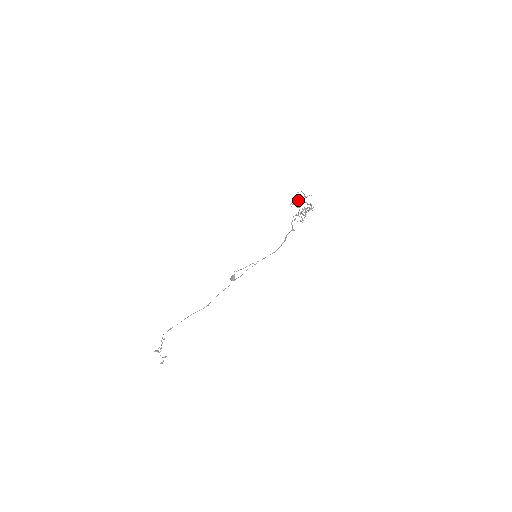
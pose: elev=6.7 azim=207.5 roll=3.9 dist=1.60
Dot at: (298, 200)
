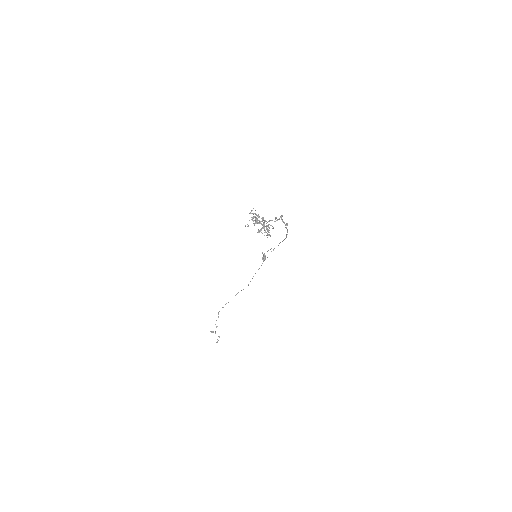
Dot at: occluded
